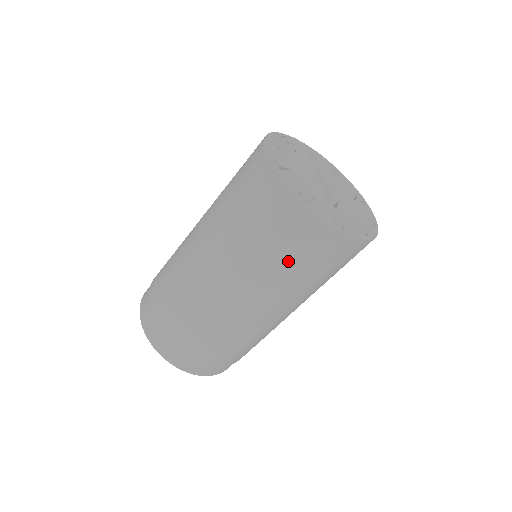
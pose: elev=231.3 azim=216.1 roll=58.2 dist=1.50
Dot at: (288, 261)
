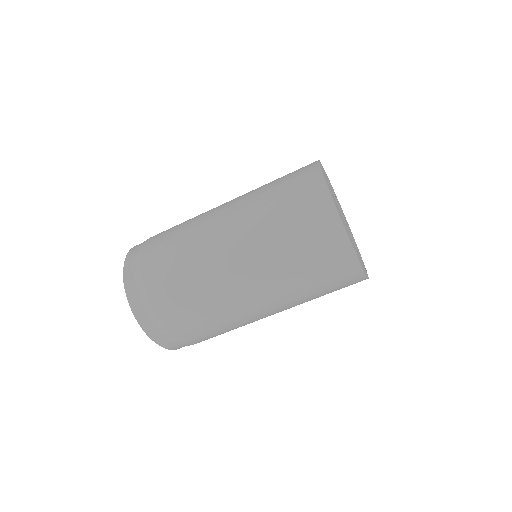
Dot at: (320, 293)
